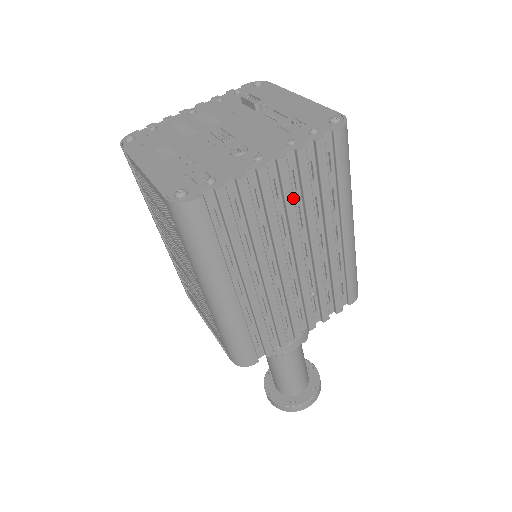
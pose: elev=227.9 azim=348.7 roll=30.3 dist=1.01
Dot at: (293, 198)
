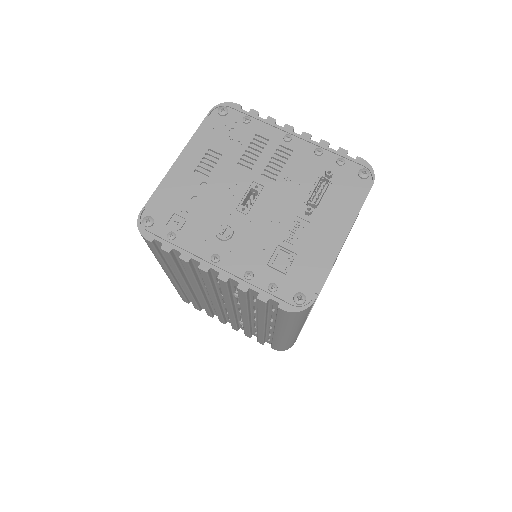
Dot at: (228, 294)
